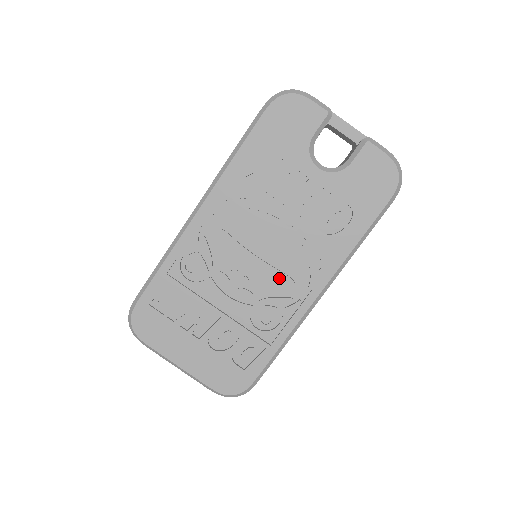
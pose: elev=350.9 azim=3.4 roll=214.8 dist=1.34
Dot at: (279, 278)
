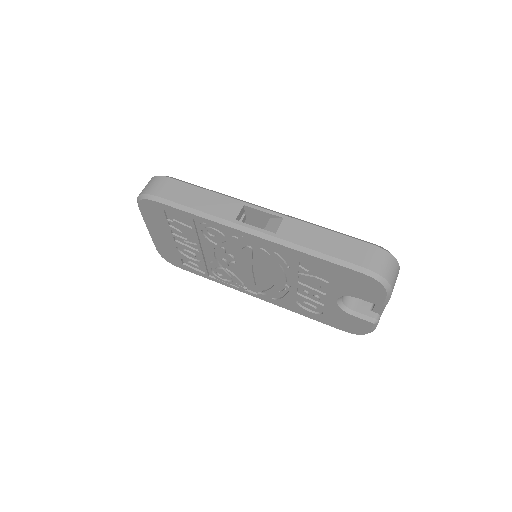
Dot at: (250, 280)
